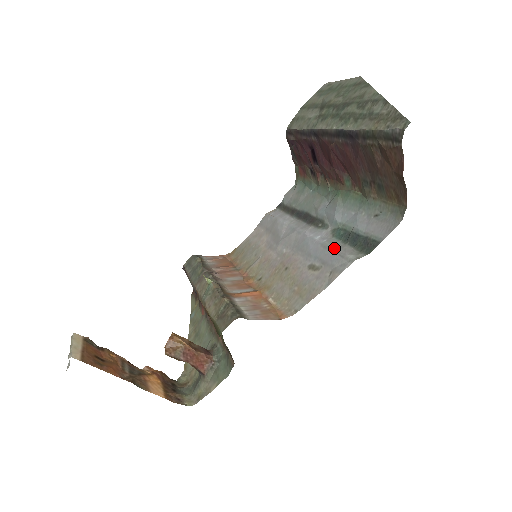
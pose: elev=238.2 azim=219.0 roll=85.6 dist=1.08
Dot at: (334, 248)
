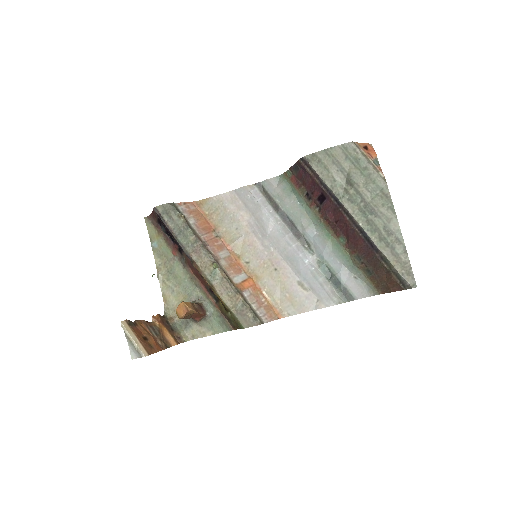
Dot at: (322, 282)
